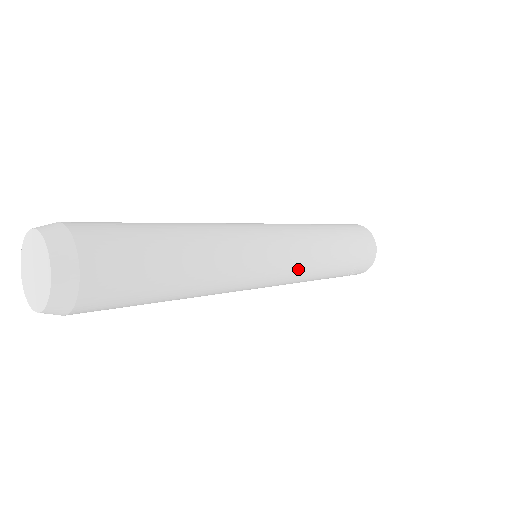
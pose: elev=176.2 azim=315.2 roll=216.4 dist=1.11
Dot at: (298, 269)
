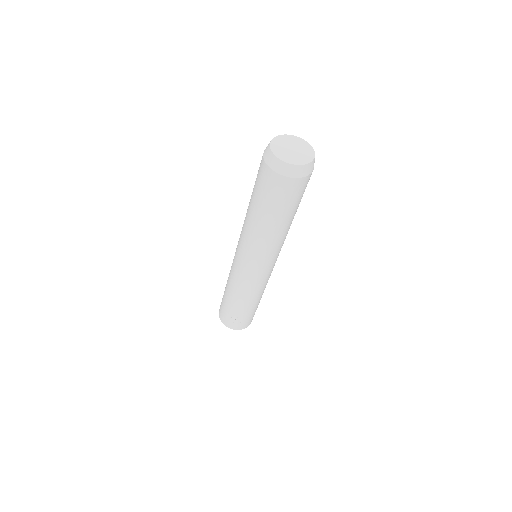
Dot at: (259, 284)
